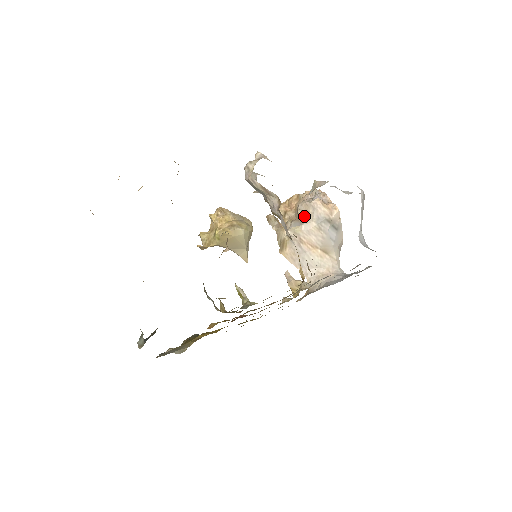
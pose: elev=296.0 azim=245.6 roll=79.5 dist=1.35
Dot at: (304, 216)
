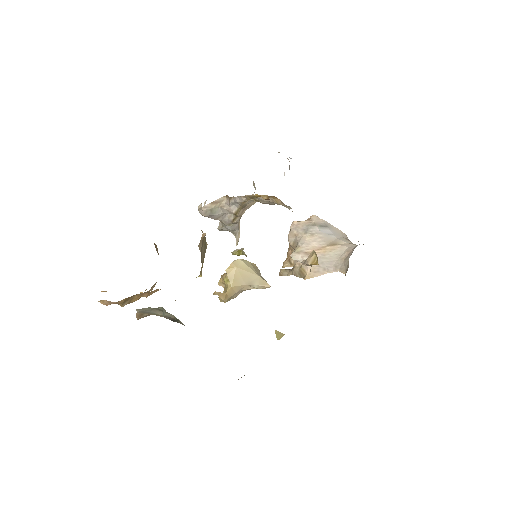
Dot at: (295, 240)
